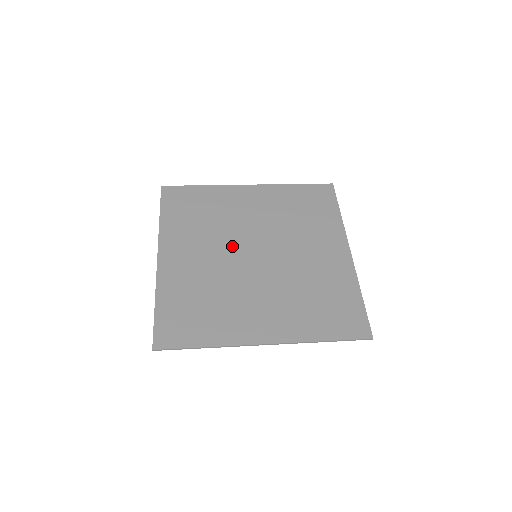
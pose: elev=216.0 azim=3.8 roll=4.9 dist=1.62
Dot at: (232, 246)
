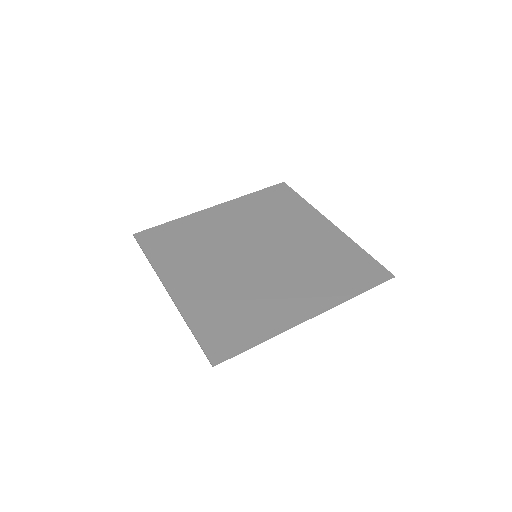
Dot at: (230, 256)
